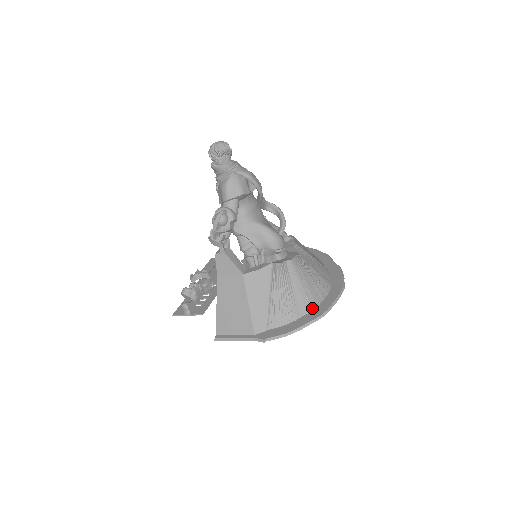
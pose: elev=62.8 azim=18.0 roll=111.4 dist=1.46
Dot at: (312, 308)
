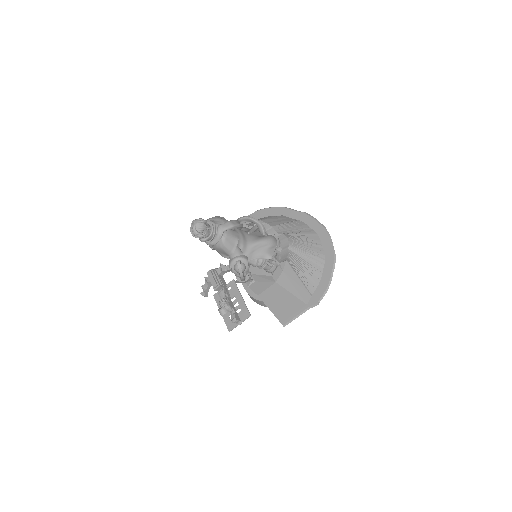
Dot at: (323, 260)
